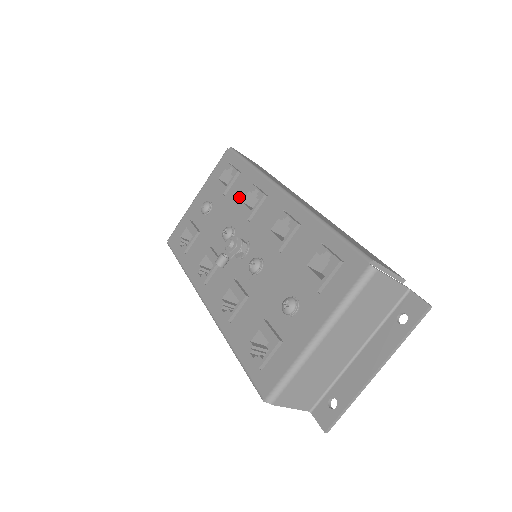
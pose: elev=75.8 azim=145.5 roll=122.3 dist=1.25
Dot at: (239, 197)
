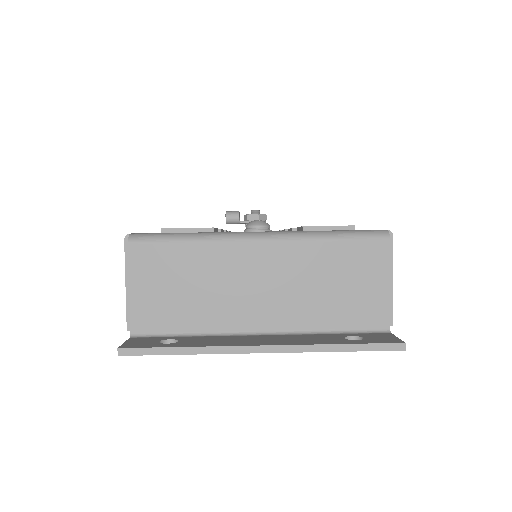
Dot at: occluded
